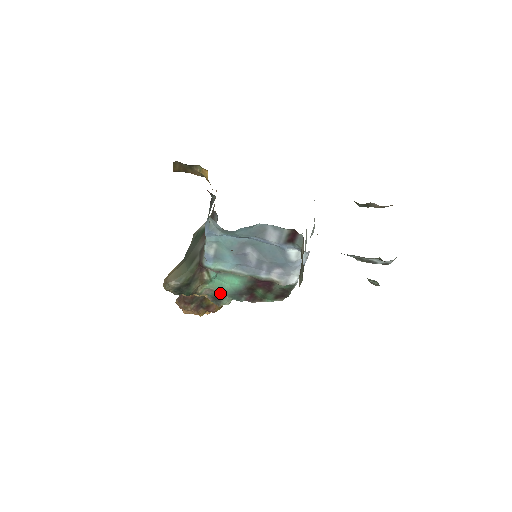
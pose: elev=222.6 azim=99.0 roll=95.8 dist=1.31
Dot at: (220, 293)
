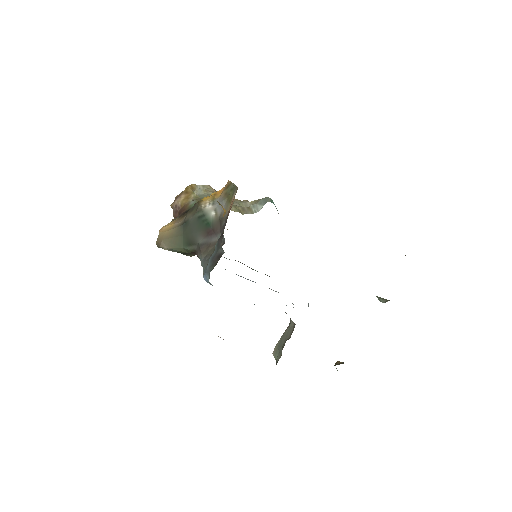
Dot at: occluded
